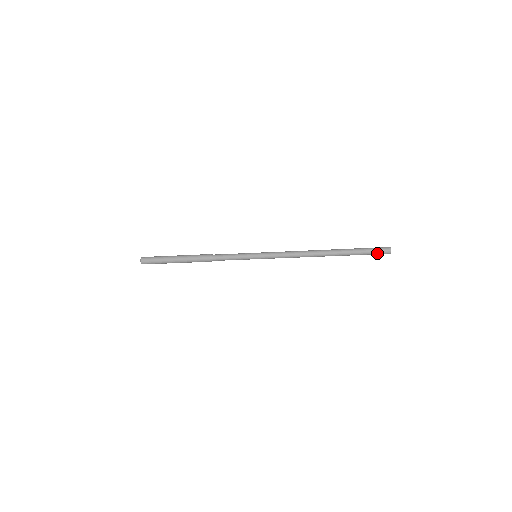
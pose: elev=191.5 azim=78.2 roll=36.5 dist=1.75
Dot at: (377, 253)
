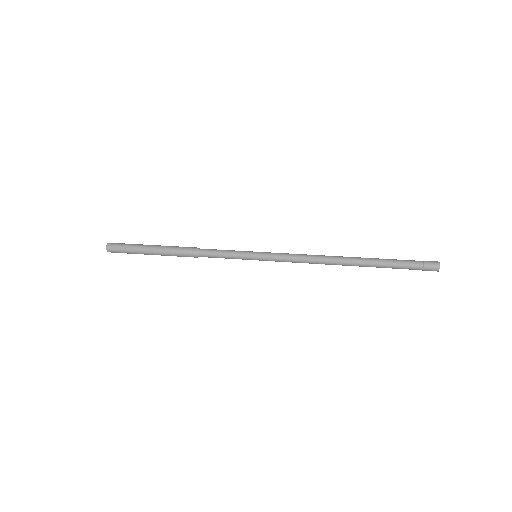
Dot at: occluded
